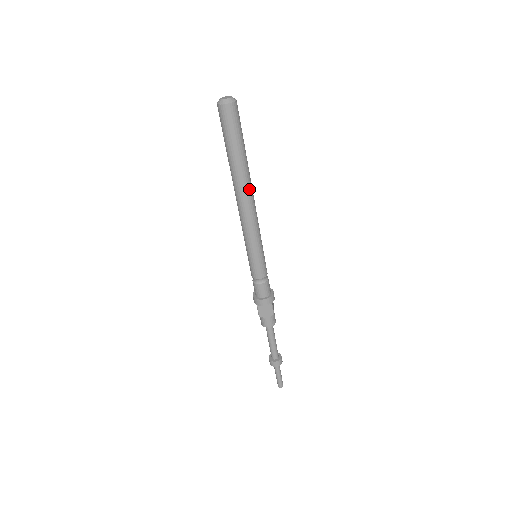
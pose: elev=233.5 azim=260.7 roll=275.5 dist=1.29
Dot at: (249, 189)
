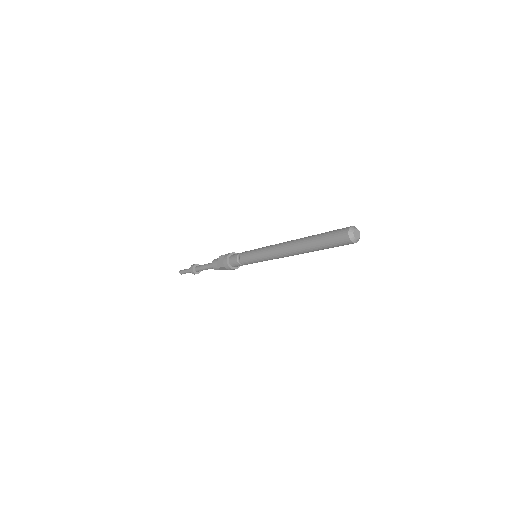
Dot at: occluded
